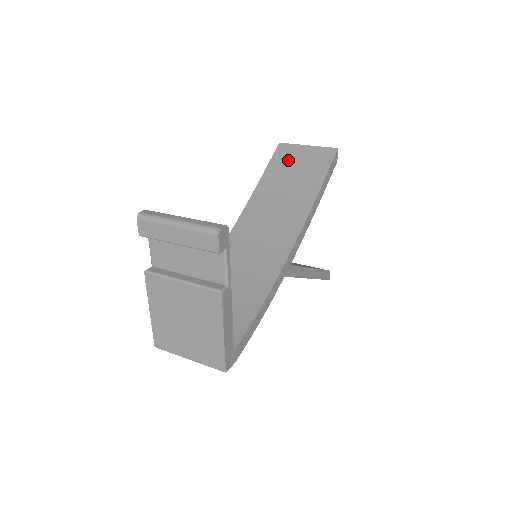
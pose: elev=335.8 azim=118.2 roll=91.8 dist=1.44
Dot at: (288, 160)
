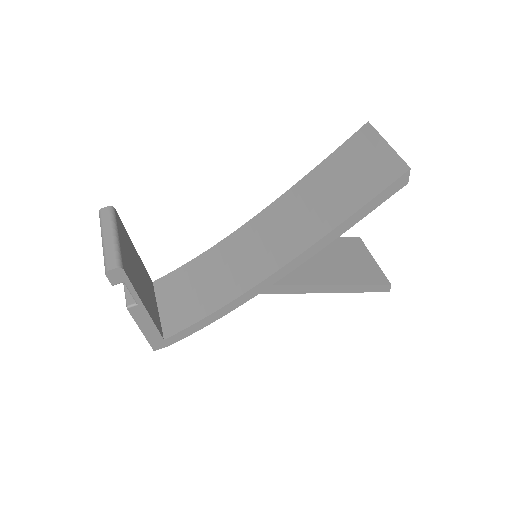
Dot at: (356, 154)
